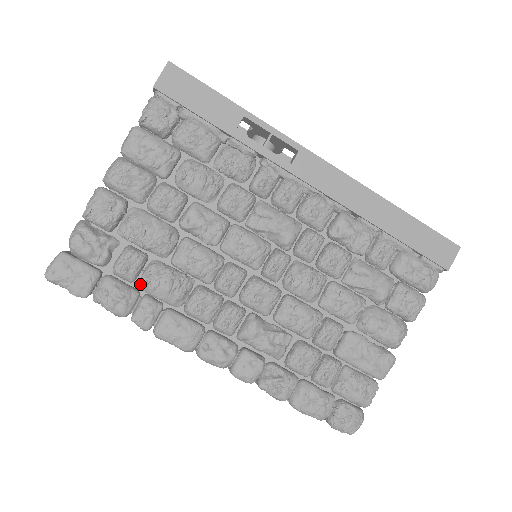
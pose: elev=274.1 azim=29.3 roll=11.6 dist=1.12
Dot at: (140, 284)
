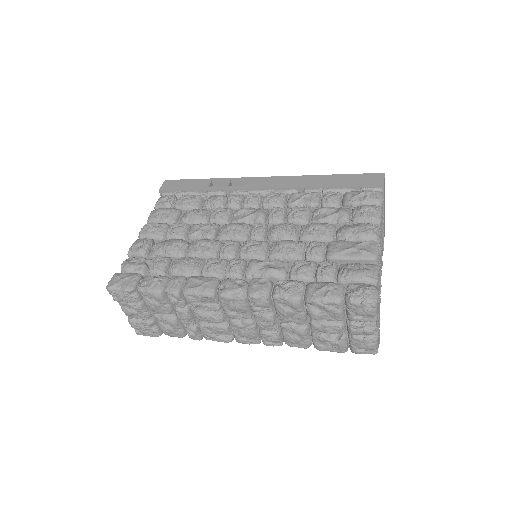
Dot at: (168, 273)
